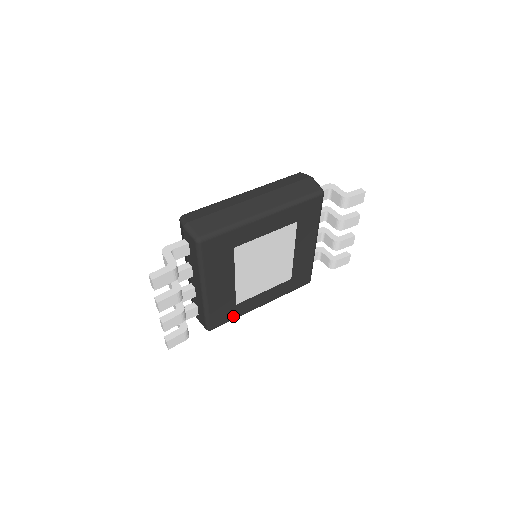
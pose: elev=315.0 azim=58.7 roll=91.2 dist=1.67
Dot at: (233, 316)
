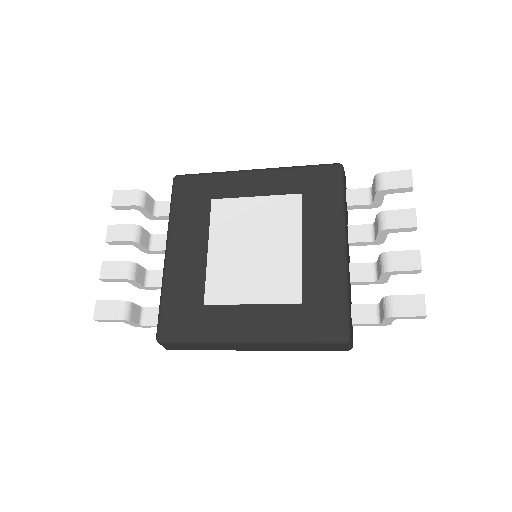
Dot at: (197, 330)
